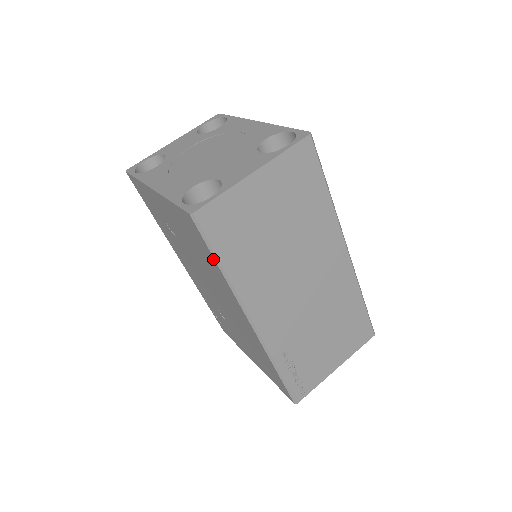
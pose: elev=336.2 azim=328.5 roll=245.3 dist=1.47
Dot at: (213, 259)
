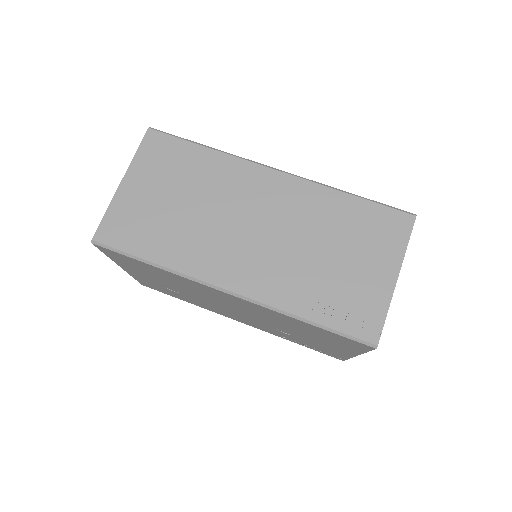
Dot at: (141, 262)
